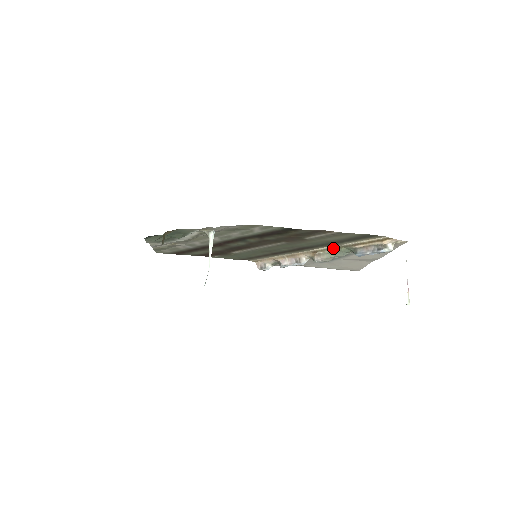
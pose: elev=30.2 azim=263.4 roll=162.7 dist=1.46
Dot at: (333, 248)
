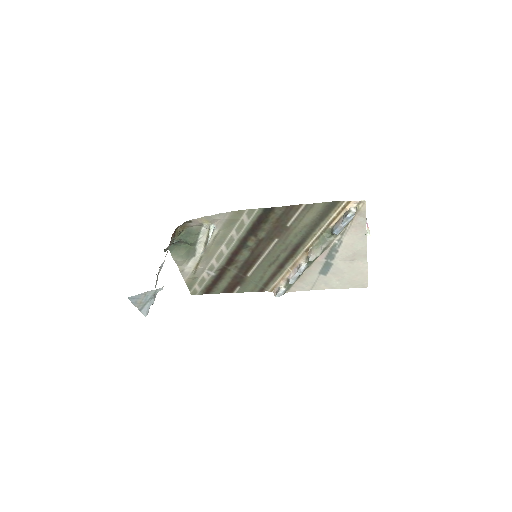
Dot at: (318, 238)
